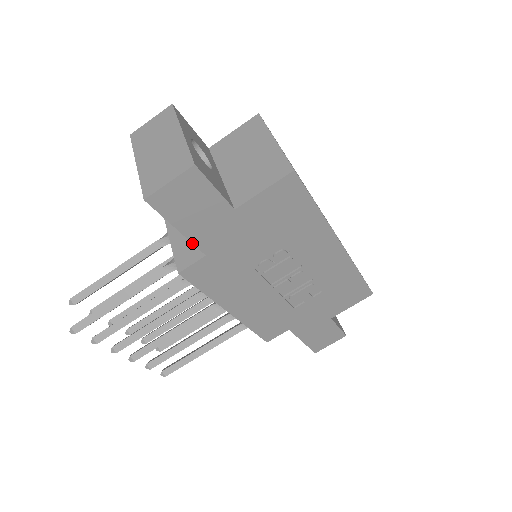
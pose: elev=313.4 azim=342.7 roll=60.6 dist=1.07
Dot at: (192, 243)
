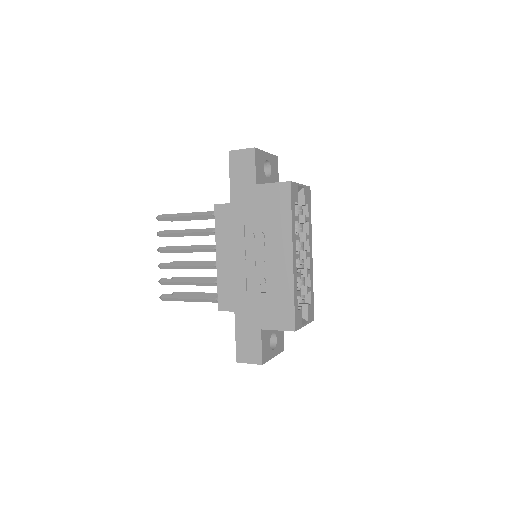
Dot at: (230, 190)
